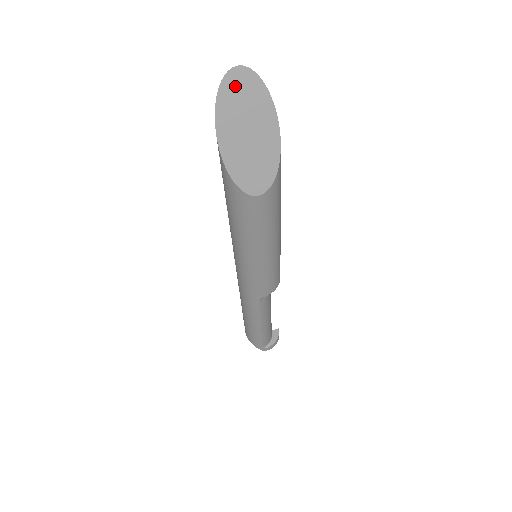
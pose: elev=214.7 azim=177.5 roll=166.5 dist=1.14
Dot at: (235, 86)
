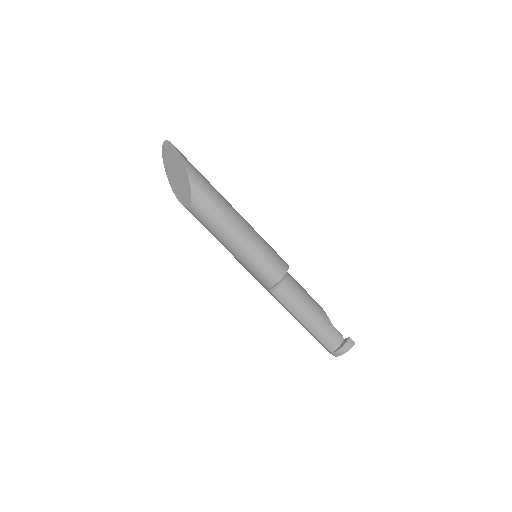
Dot at: (166, 152)
